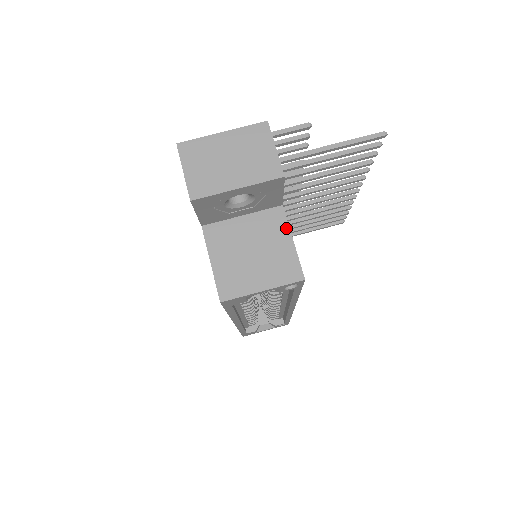
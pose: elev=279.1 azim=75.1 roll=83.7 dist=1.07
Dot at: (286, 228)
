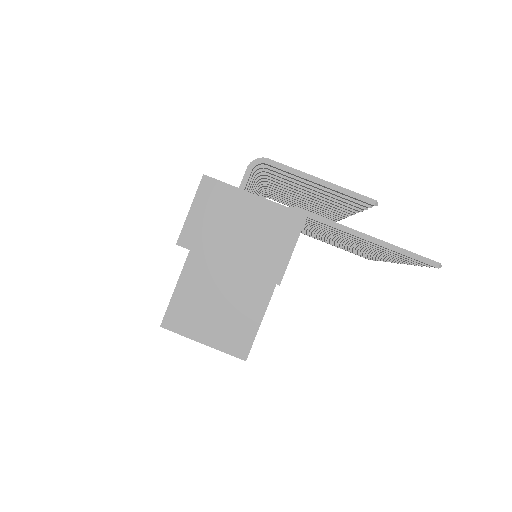
Dot at: (265, 303)
